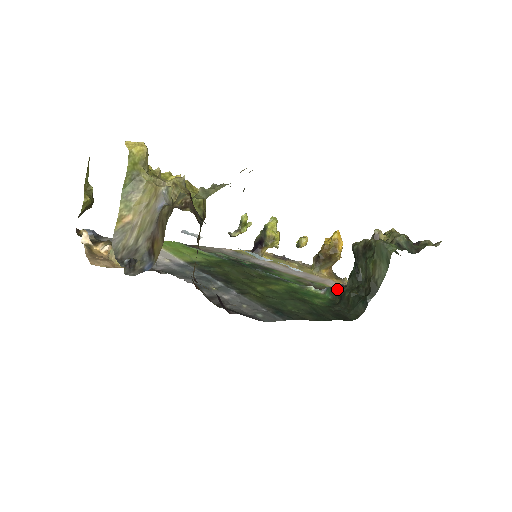
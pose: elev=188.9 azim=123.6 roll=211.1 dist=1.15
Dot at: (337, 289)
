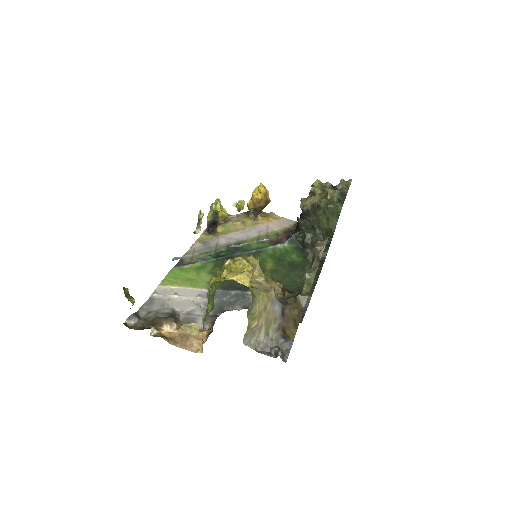
Dot at: (297, 239)
